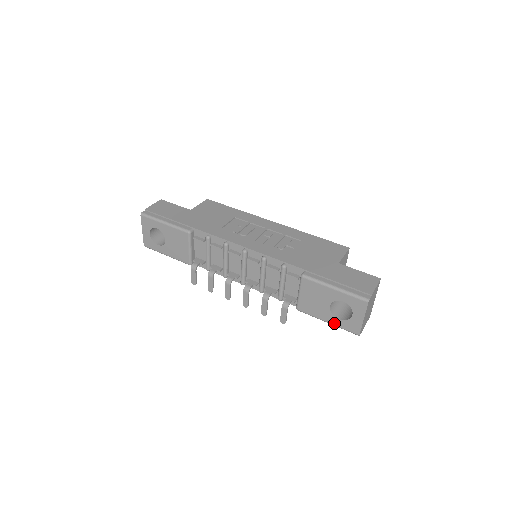
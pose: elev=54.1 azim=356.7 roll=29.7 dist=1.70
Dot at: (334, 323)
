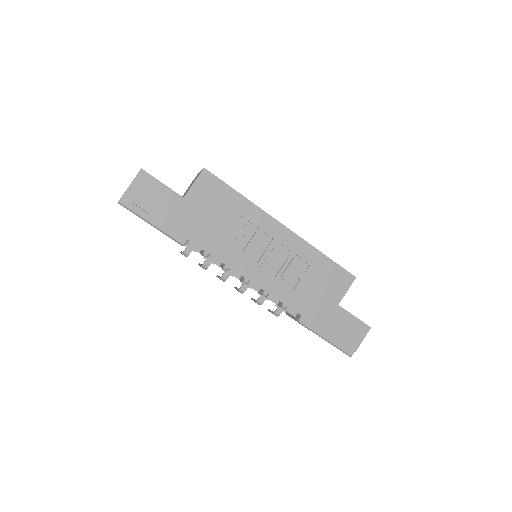
Dot at: occluded
